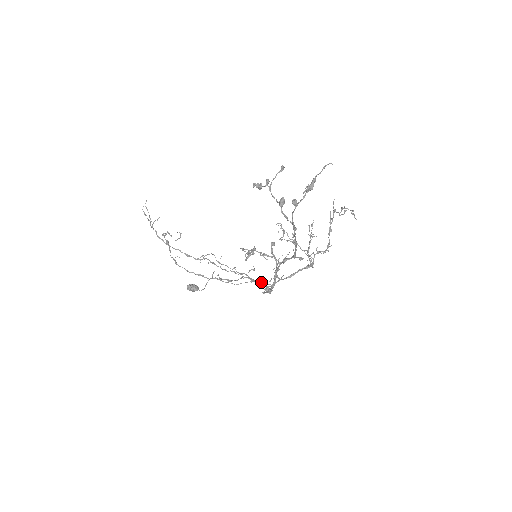
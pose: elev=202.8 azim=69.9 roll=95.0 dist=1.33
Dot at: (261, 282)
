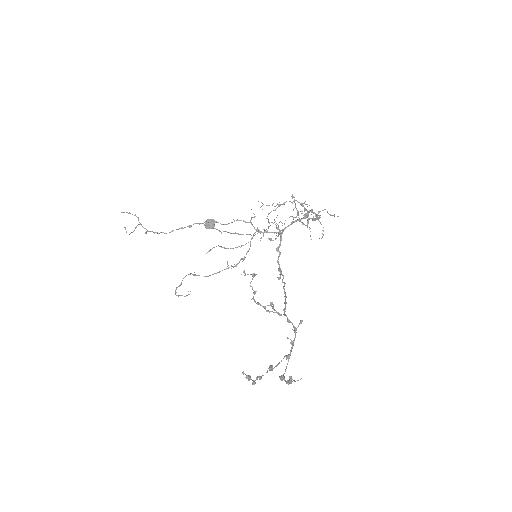
Dot at: occluded
